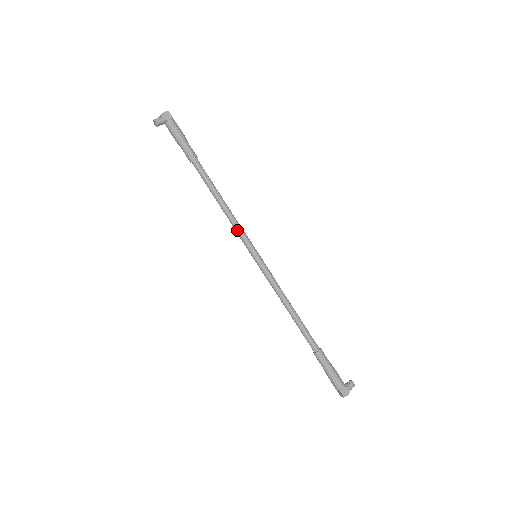
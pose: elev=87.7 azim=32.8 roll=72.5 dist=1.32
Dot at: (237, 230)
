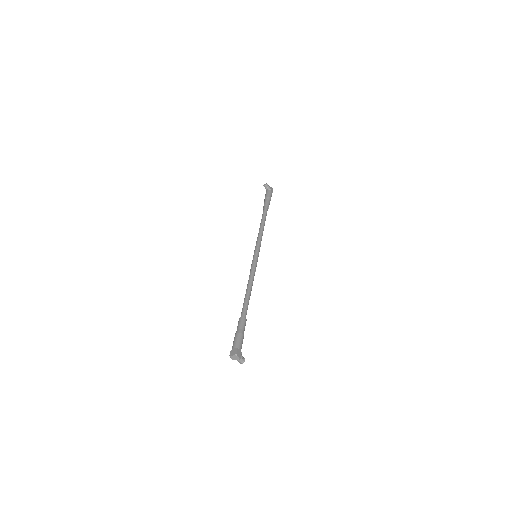
Dot at: (259, 239)
